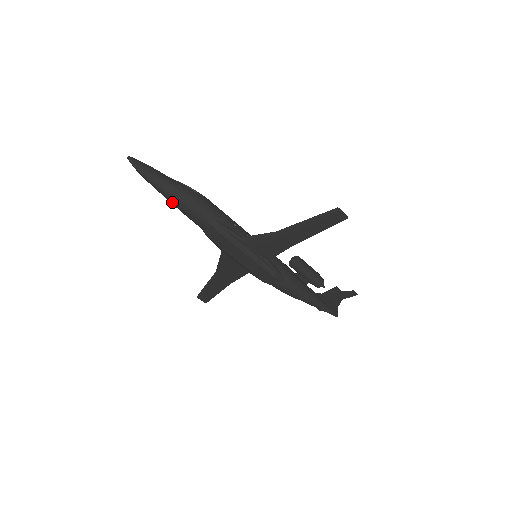
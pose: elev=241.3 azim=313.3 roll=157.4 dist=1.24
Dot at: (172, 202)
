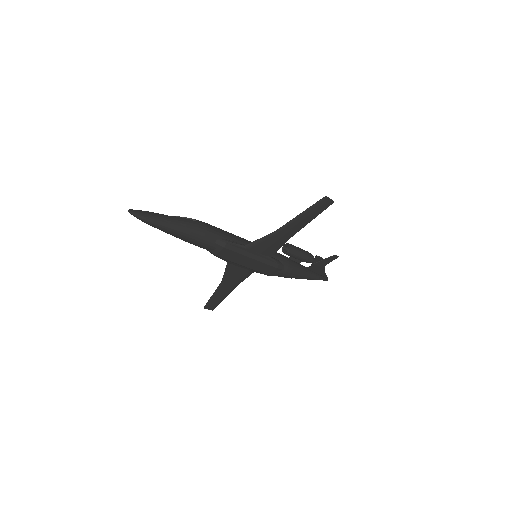
Dot at: (178, 237)
